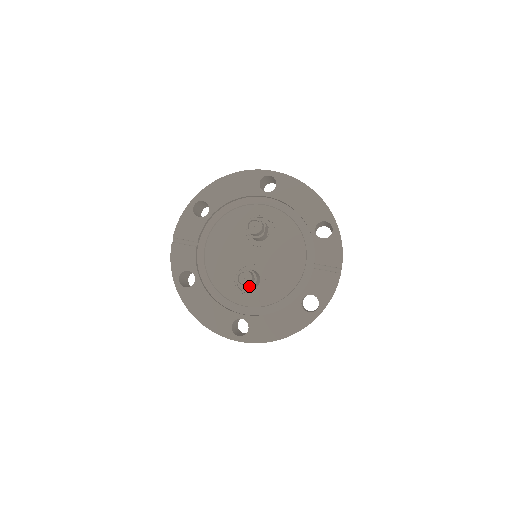
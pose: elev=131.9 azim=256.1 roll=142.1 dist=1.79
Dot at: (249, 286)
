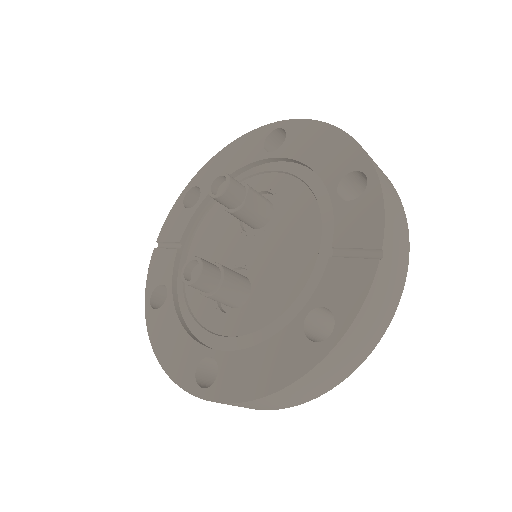
Dot at: (211, 290)
